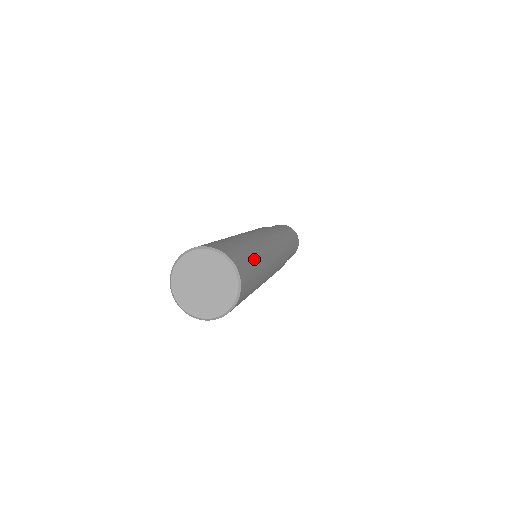
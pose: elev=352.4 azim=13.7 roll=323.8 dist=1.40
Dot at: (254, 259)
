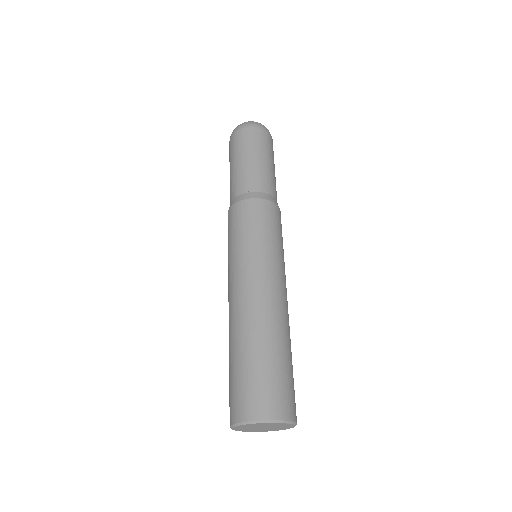
Dot at: (282, 356)
